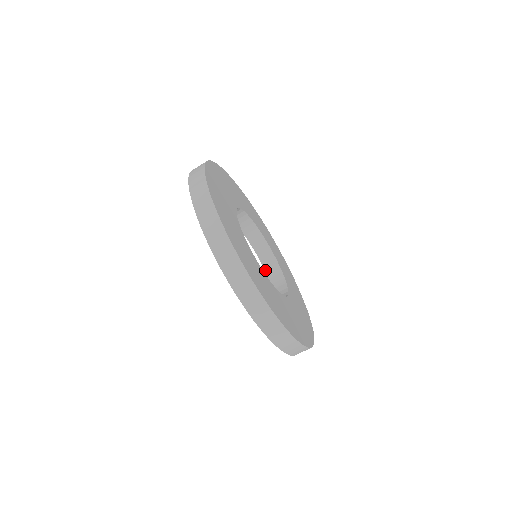
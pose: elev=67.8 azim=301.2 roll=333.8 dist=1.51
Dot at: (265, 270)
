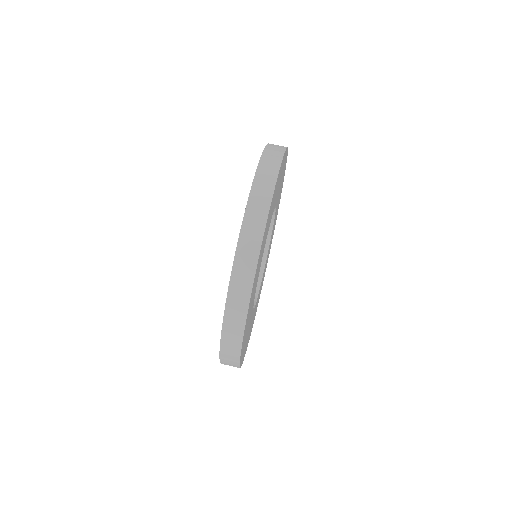
Dot at: occluded
